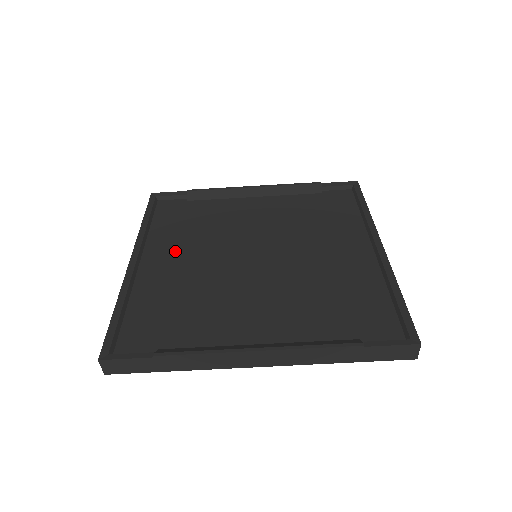
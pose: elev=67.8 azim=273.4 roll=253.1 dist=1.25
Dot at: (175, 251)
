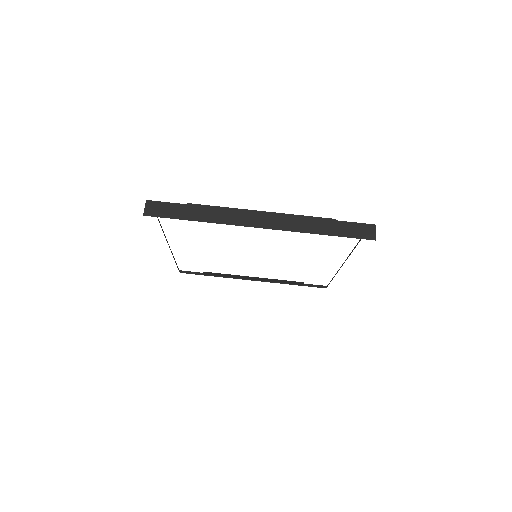
Dot at: occluded
